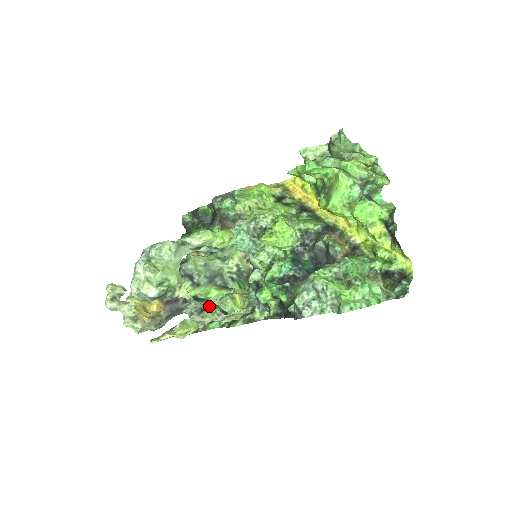
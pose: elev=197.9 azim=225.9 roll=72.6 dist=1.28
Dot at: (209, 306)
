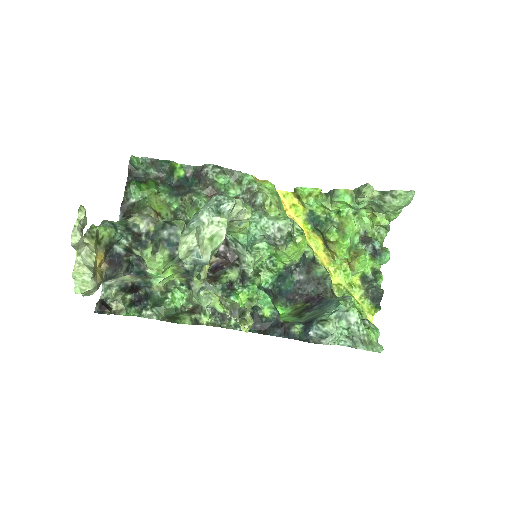
Dot at: (135, 285)
